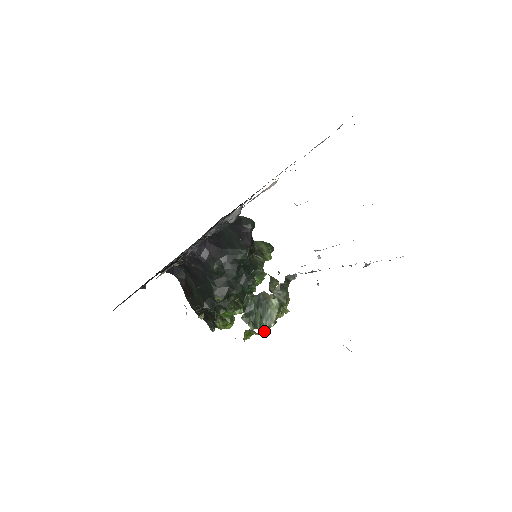
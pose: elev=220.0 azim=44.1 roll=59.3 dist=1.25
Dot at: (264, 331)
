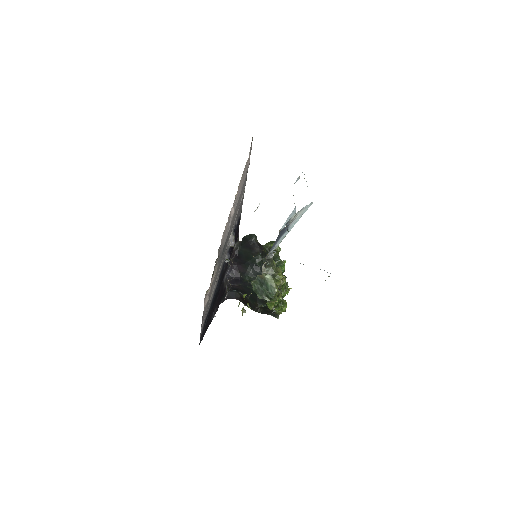
Dot at: (276, 297)
